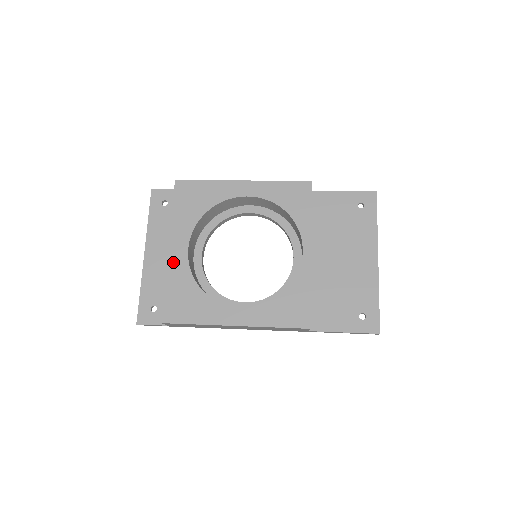
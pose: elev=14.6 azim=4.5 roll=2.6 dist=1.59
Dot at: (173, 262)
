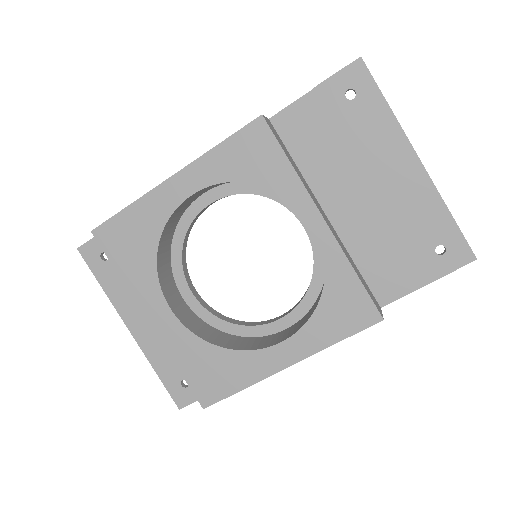
Dot at: (165, 334)
